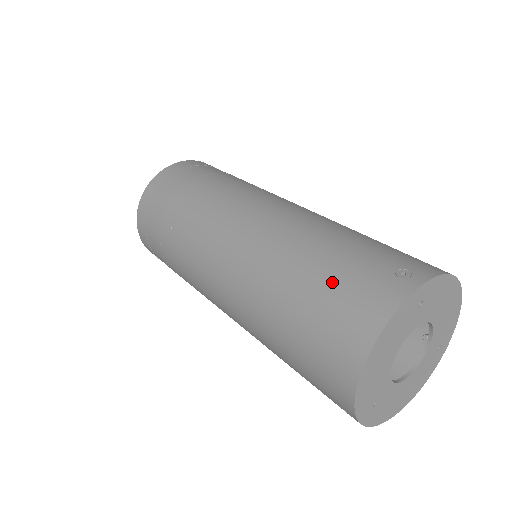
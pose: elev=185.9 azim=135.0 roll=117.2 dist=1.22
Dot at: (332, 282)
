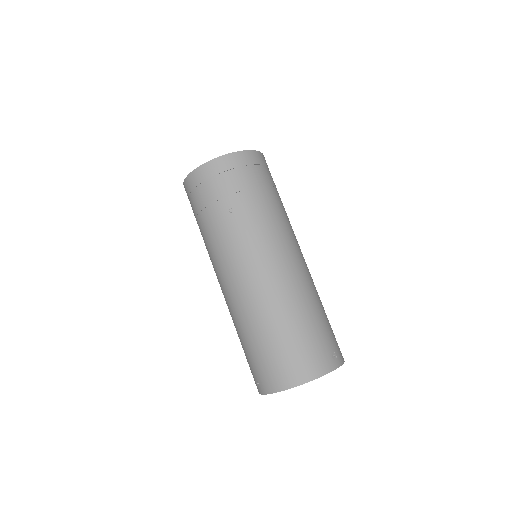
Dot at: (306, 339)
